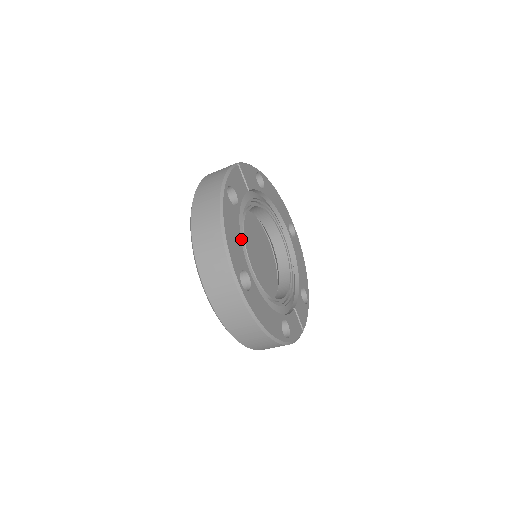
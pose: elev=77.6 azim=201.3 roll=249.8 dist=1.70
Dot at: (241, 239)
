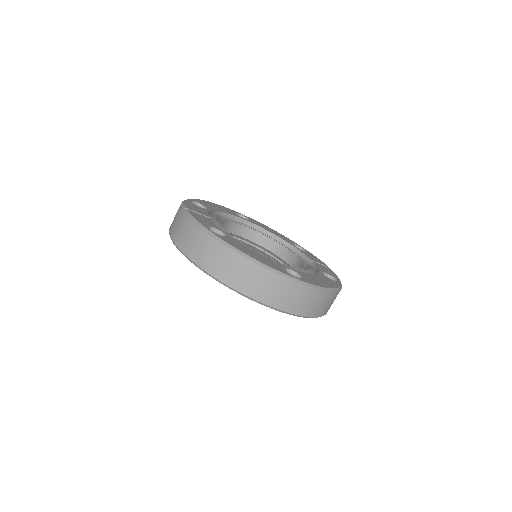
Dot at: occluded
